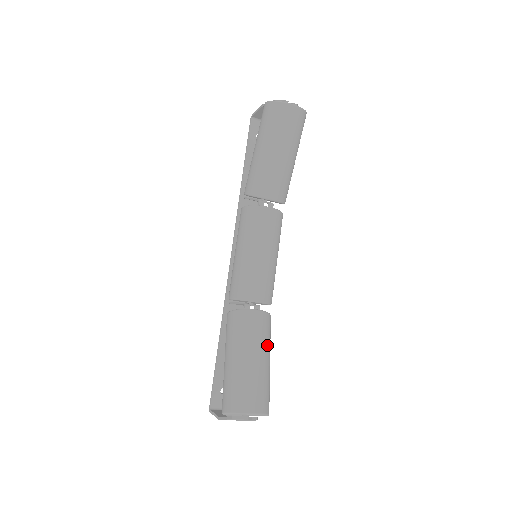
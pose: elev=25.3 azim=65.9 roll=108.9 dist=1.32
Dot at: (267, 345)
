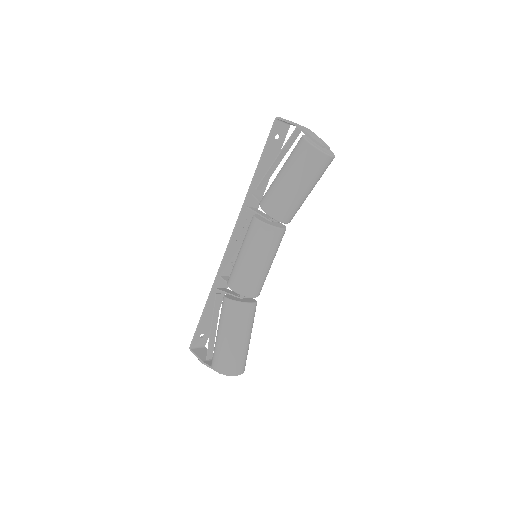
Dot at: (252, 326)
